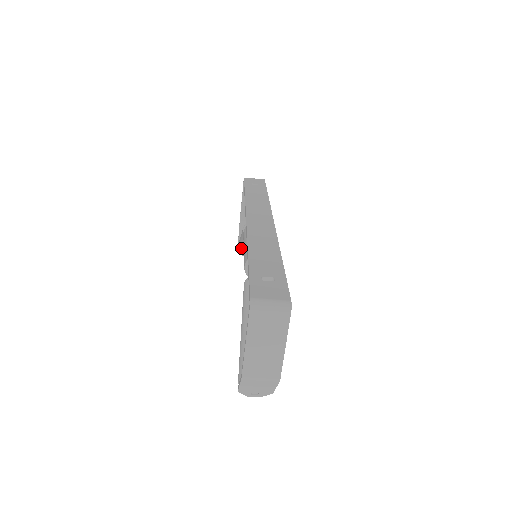
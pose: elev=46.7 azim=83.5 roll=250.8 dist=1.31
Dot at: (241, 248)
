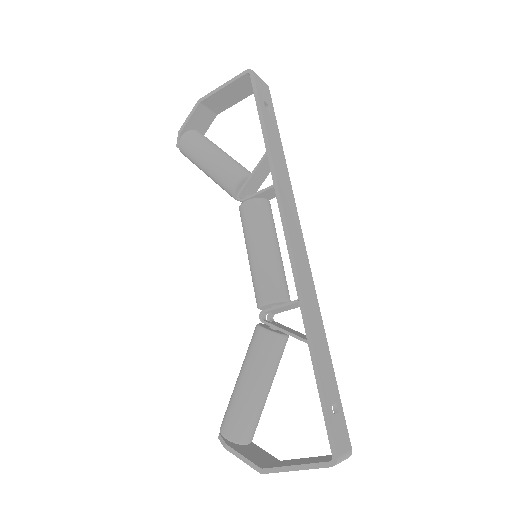
Dot at: (196, 161)
